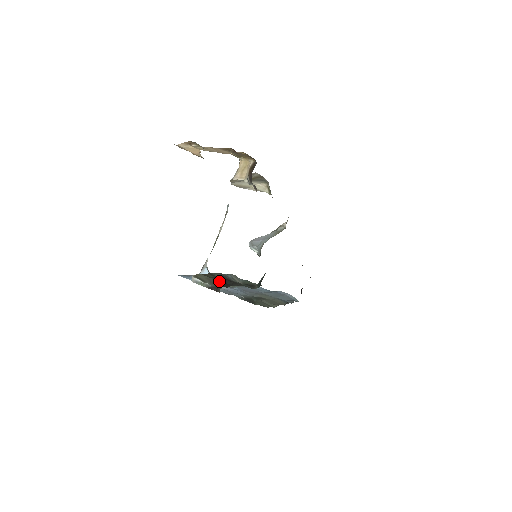
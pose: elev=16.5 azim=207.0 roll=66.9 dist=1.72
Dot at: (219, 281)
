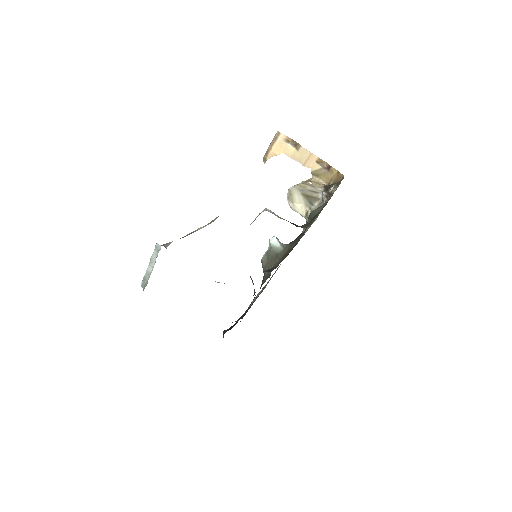
Dot at: occluded
